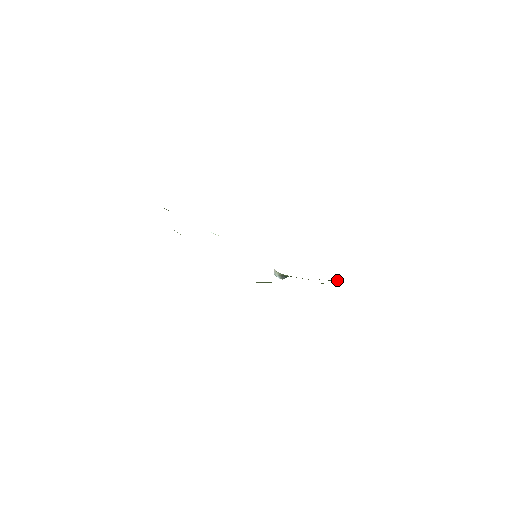
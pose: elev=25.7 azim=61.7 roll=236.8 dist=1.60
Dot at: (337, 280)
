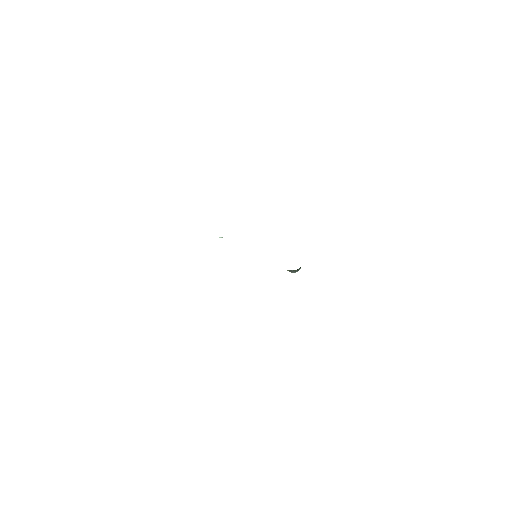
Dot at: occluded
